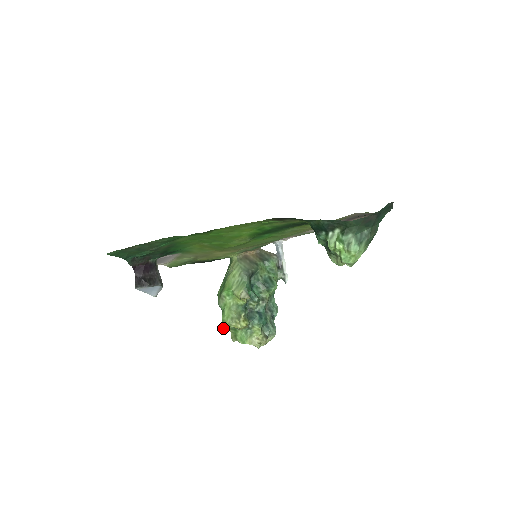
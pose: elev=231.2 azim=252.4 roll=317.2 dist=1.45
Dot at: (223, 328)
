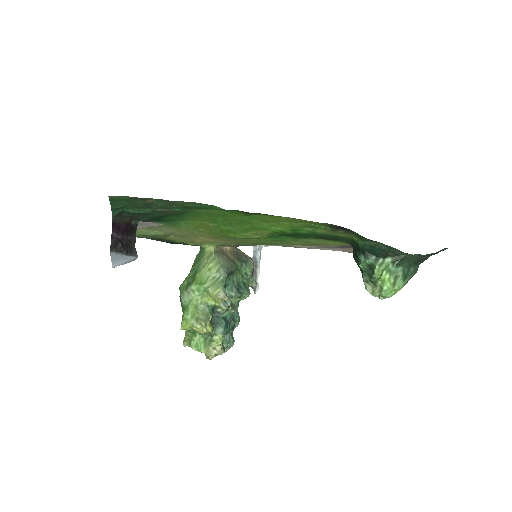
Dot at: (181, 328)
